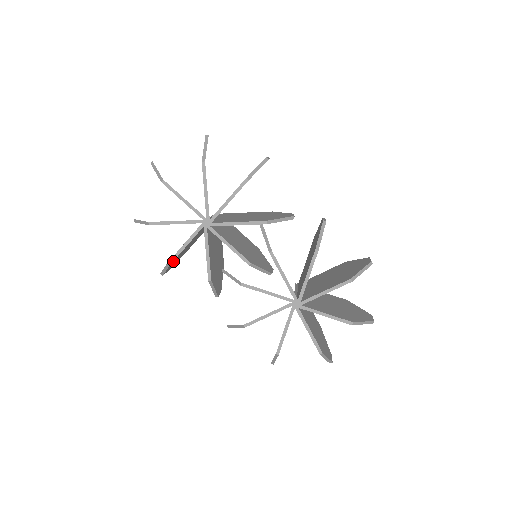
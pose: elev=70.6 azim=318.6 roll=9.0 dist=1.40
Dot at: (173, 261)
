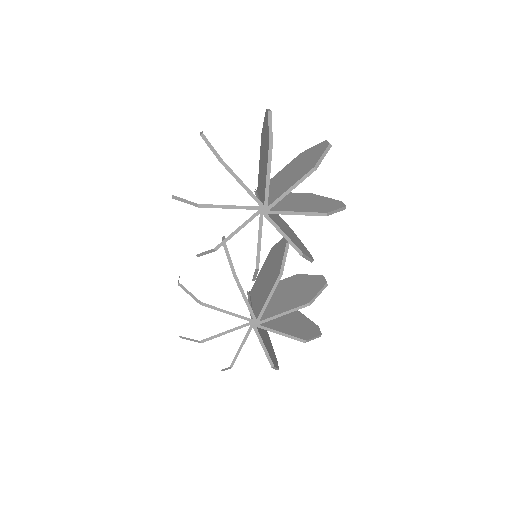
Dot at: (203, 206)
